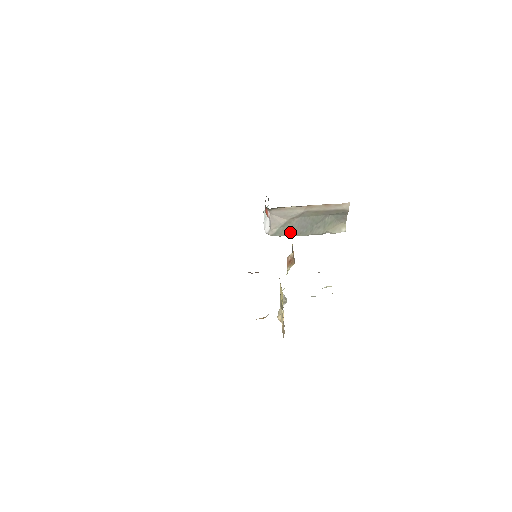
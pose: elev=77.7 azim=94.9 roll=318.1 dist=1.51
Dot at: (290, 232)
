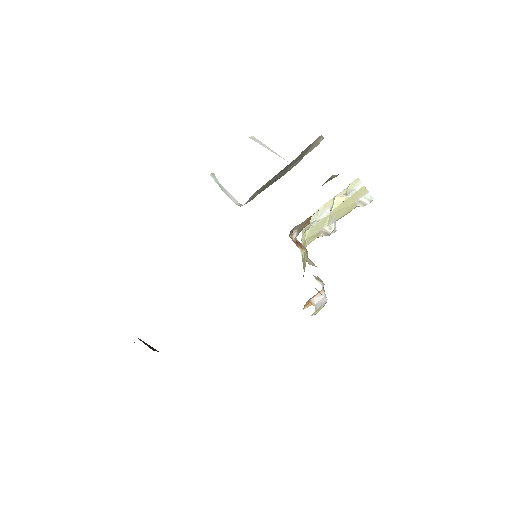
Dot at: (263, 189)
